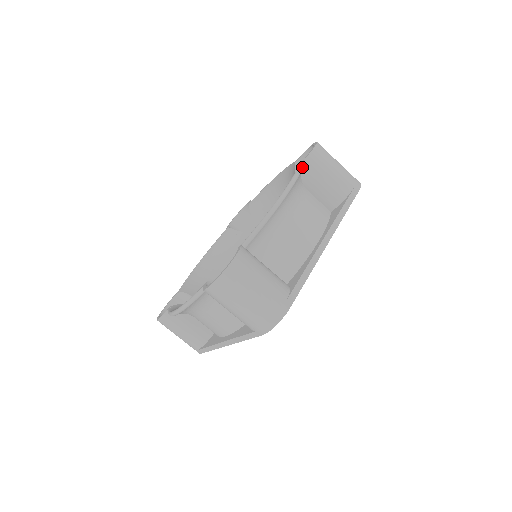
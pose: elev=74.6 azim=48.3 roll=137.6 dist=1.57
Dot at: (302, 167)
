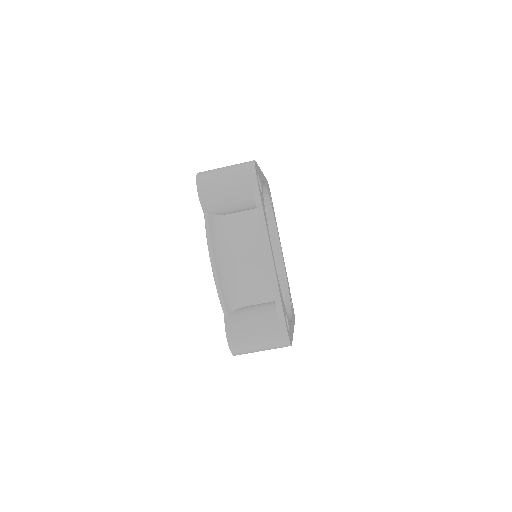
Dot at: (206, 212)
